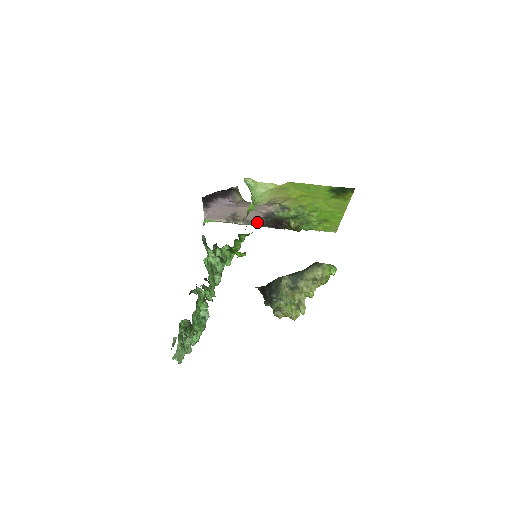
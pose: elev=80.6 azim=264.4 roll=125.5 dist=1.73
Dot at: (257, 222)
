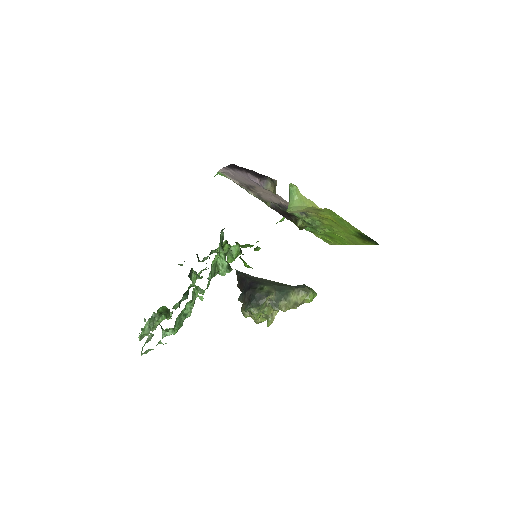
Dot at: (268, 202)
